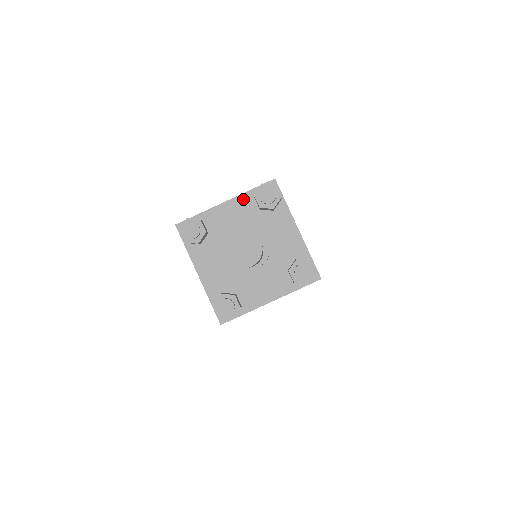
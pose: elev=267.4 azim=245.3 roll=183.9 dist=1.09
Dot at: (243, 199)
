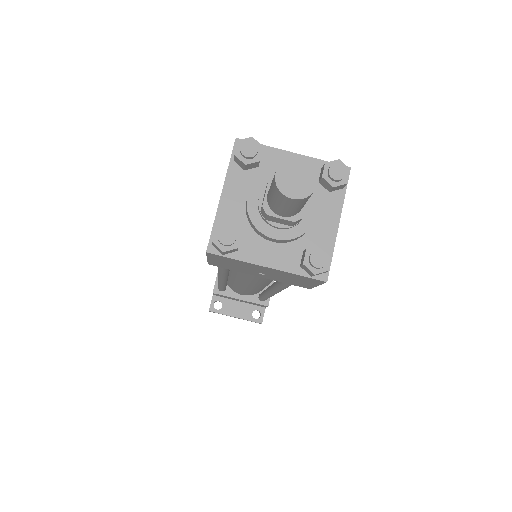
Dot at: (311, 162)
